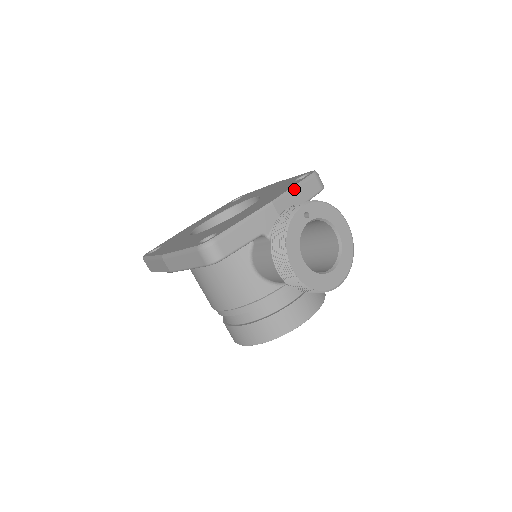
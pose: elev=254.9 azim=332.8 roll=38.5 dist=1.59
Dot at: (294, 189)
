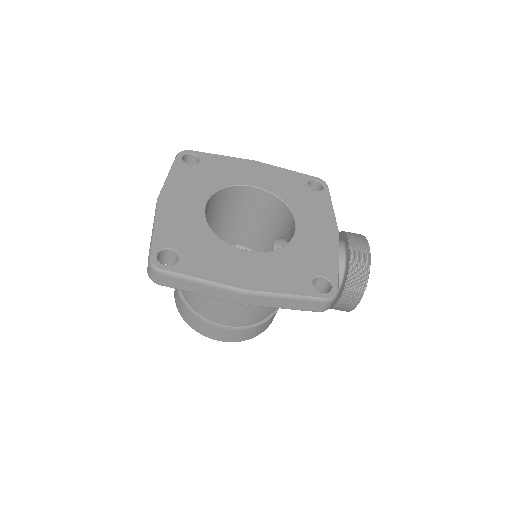
Dot at: occluded
